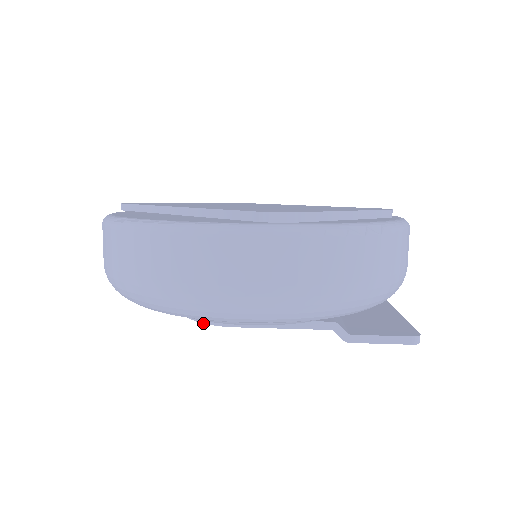
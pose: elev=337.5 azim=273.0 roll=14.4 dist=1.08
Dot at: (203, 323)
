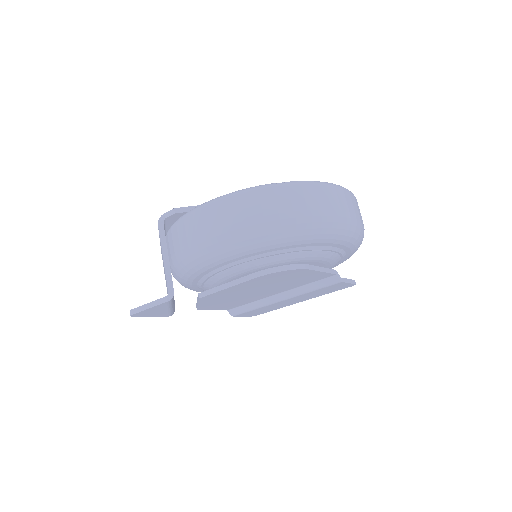
Dot at: (294, 269)
